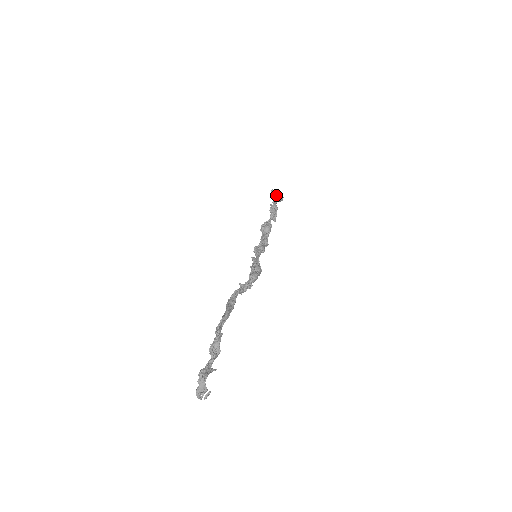
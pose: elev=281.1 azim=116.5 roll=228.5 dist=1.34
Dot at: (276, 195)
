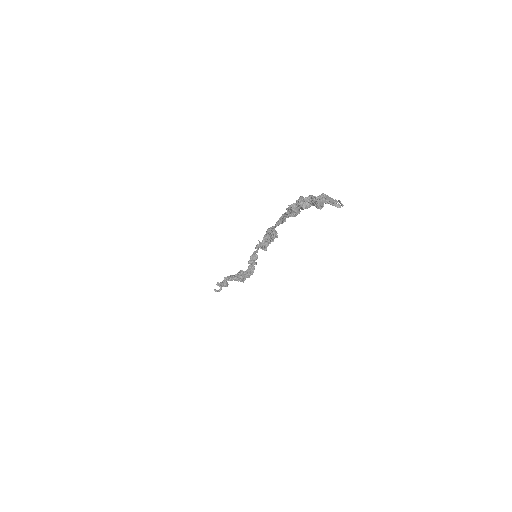
Dot at: (221, 282)
